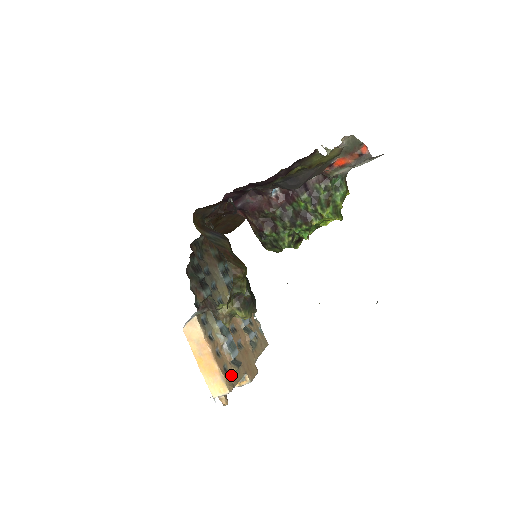
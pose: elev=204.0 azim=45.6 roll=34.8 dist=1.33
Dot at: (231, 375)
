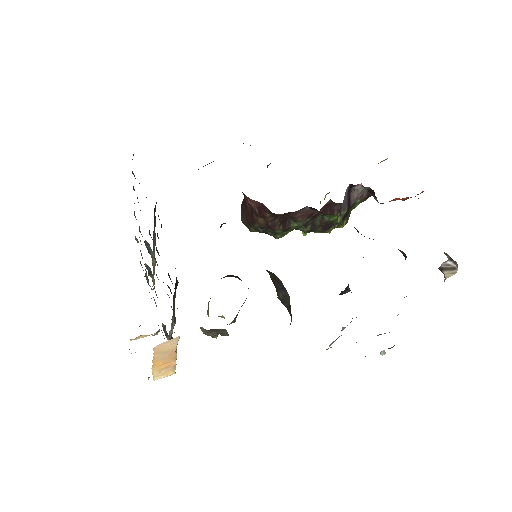
Dot at: occluded
